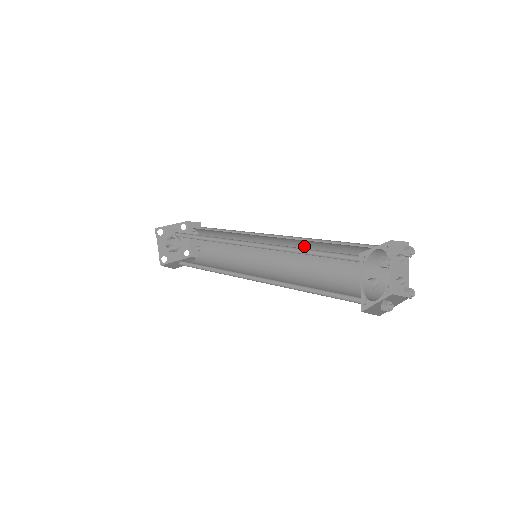
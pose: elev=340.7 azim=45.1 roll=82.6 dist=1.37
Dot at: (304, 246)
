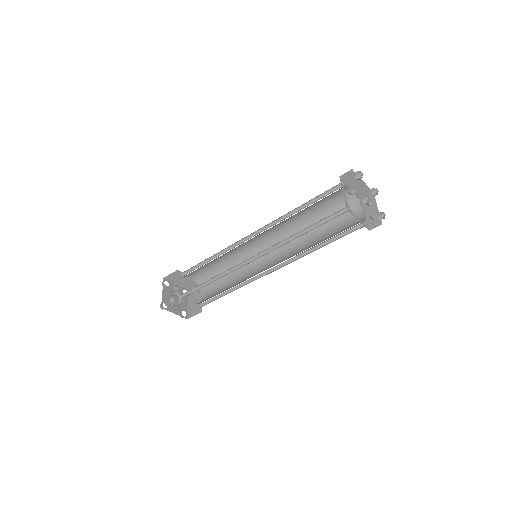
Dot at: (296, 238)
